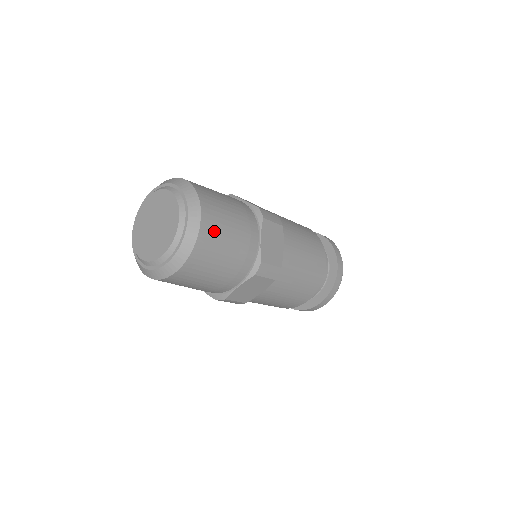
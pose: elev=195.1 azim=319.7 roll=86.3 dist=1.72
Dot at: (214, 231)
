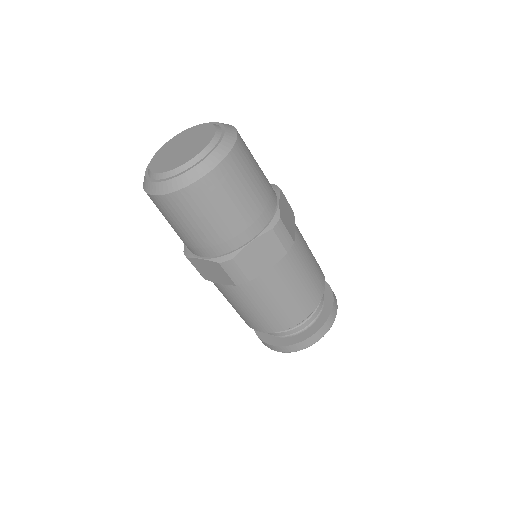
Dot at: (246, 156)
